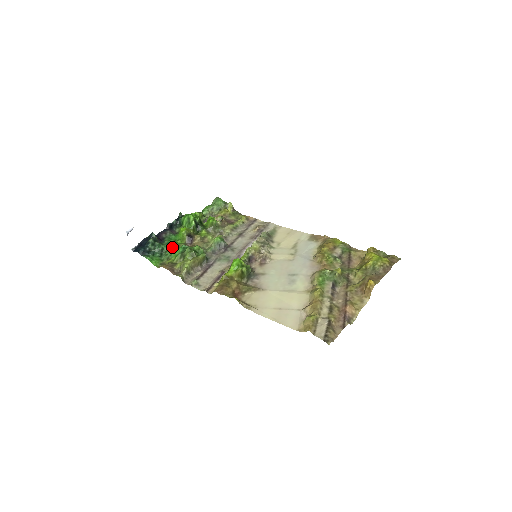
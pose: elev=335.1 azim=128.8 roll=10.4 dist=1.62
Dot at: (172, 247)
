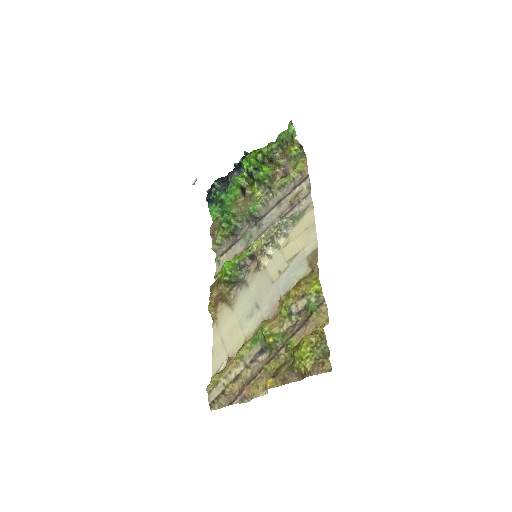
Dot at: (229, 199)
